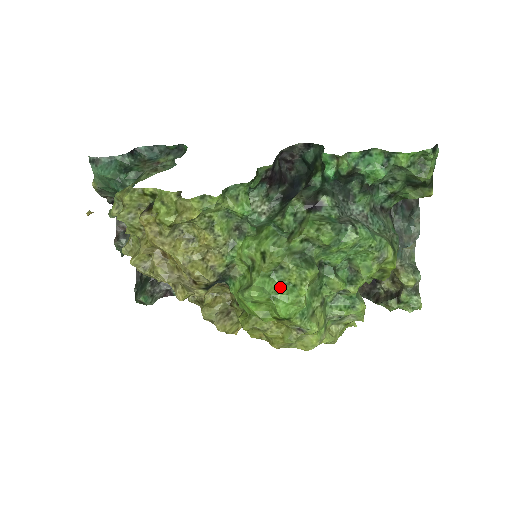
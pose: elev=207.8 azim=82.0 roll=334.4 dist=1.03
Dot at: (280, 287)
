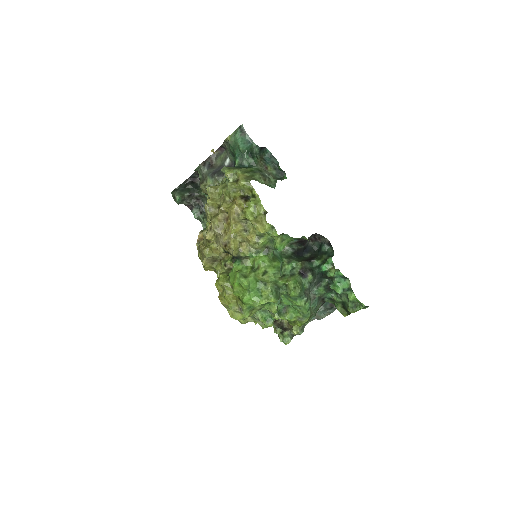
Dot at: (256, 290)
